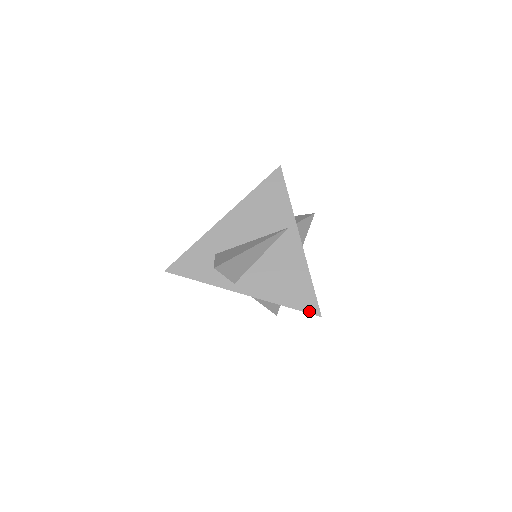
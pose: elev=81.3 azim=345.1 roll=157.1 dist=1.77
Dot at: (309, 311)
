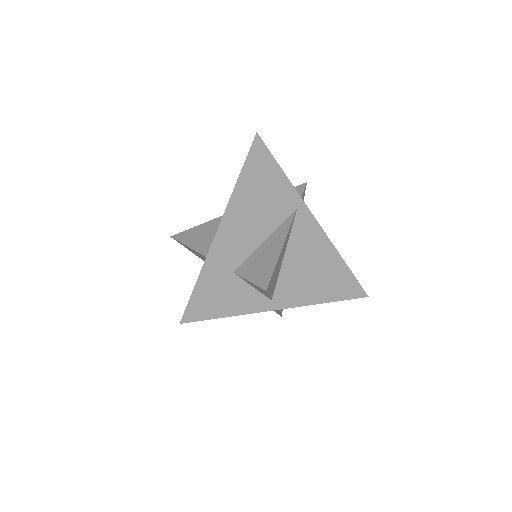
Dot at: (356, 296)
